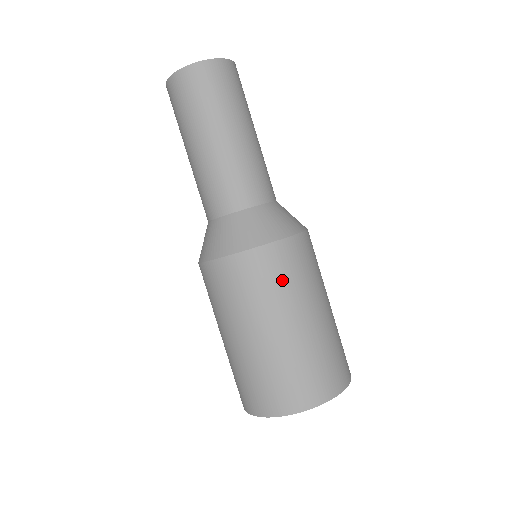
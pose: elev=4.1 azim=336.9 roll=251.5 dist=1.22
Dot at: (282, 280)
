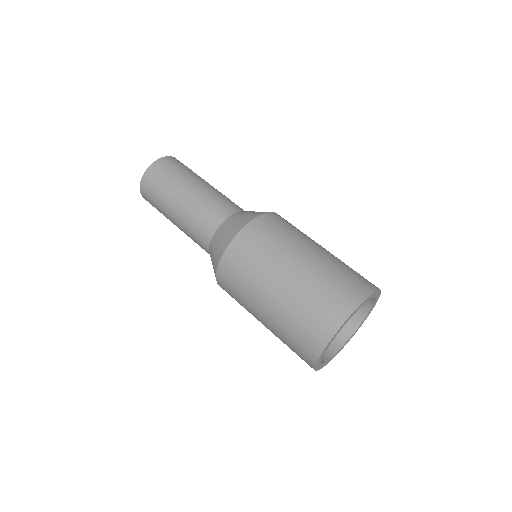
Dot at: (239, 283)
